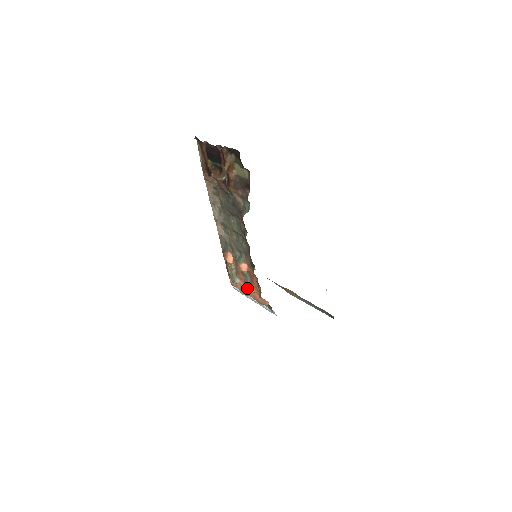
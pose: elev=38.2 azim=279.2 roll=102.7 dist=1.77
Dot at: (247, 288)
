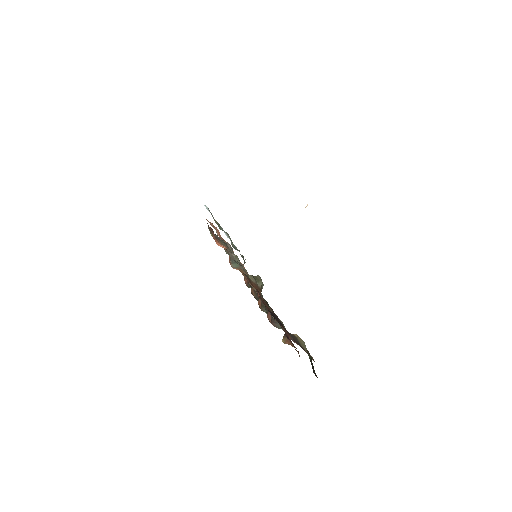
Dot at: occluded
